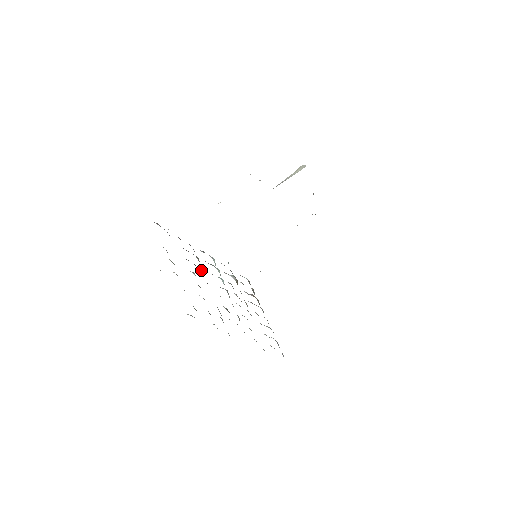
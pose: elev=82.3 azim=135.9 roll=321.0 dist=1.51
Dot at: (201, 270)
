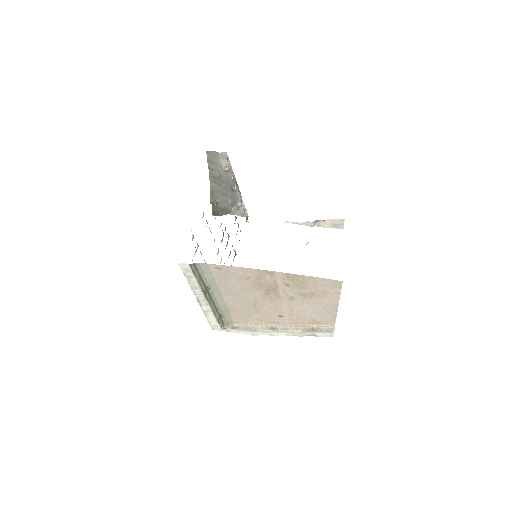
Dot at: occluded
